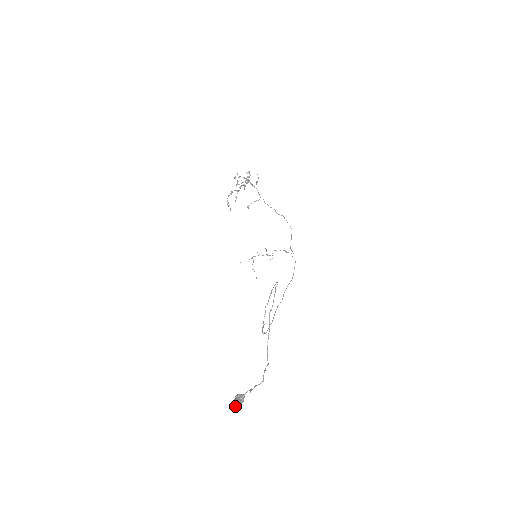
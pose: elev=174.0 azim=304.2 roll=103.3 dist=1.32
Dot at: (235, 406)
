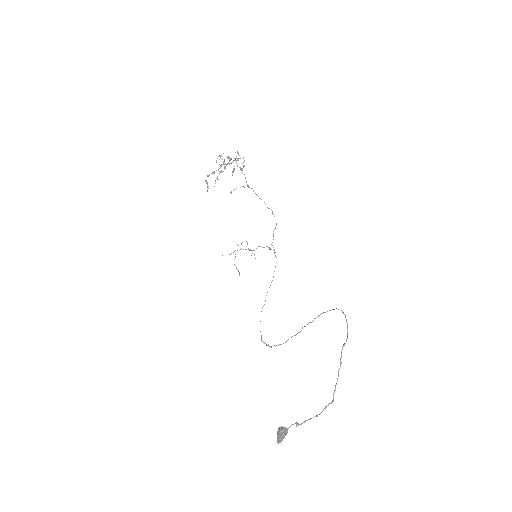
Dot at: (278, 441)
